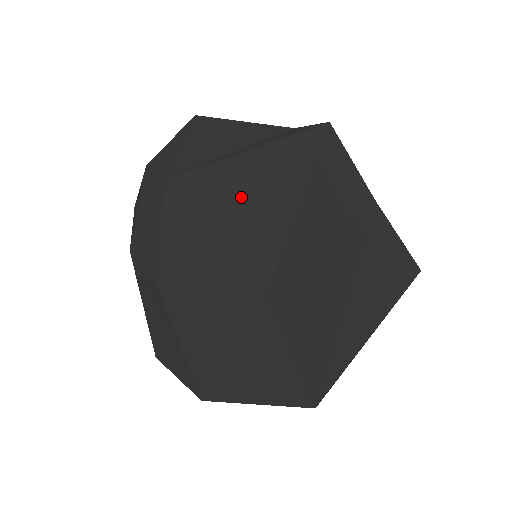
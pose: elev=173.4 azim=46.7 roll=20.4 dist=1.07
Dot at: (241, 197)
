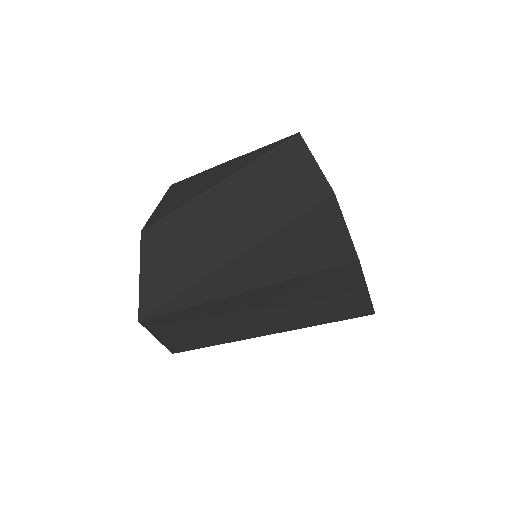
Dot at: (190, 187)
